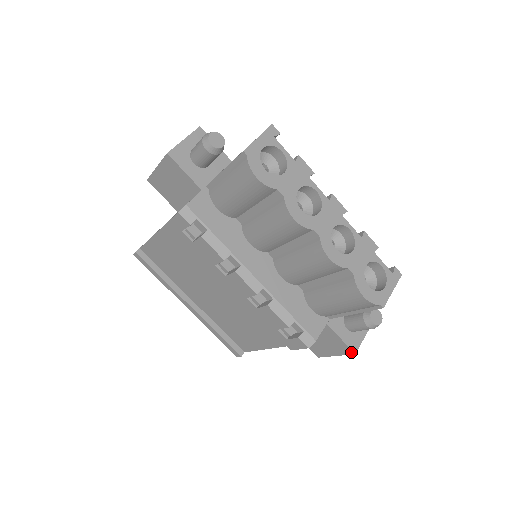
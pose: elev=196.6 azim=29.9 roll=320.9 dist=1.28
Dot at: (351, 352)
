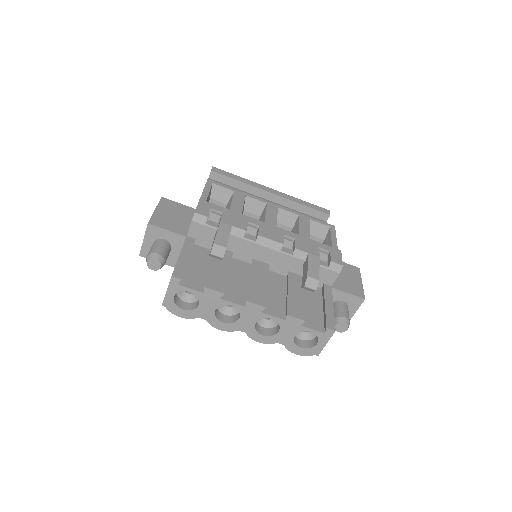
Dot at: occluded
